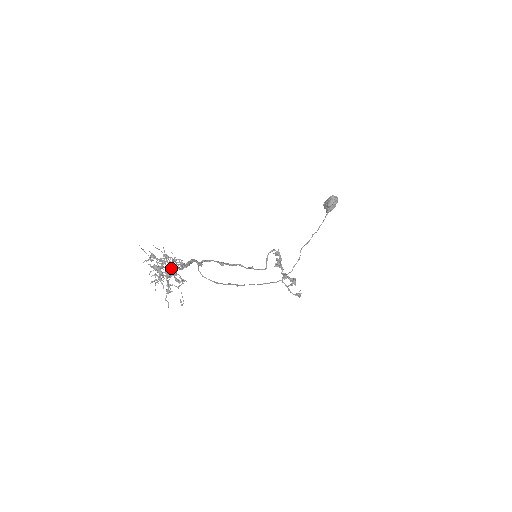
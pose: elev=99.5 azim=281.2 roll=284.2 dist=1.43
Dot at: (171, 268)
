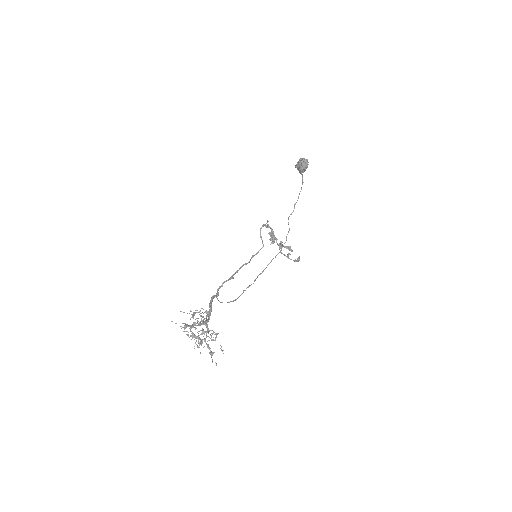
Dot at: (201, 321)
